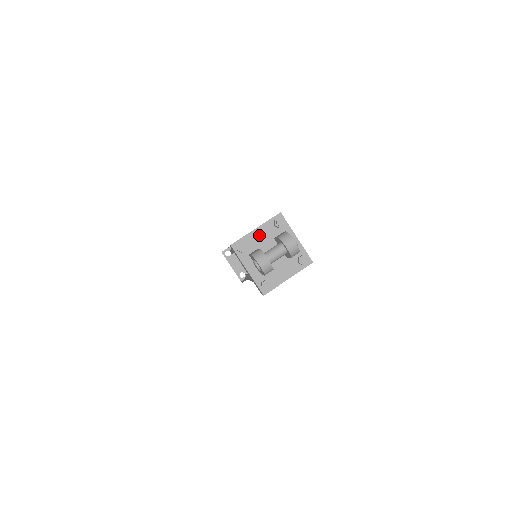
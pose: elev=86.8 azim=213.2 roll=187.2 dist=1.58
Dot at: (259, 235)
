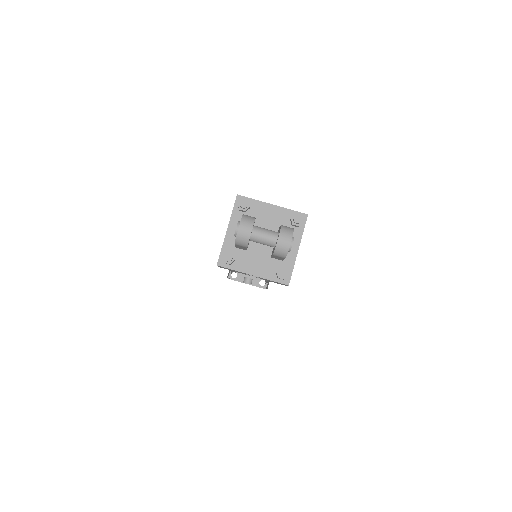
Dot at: (269, 213)
